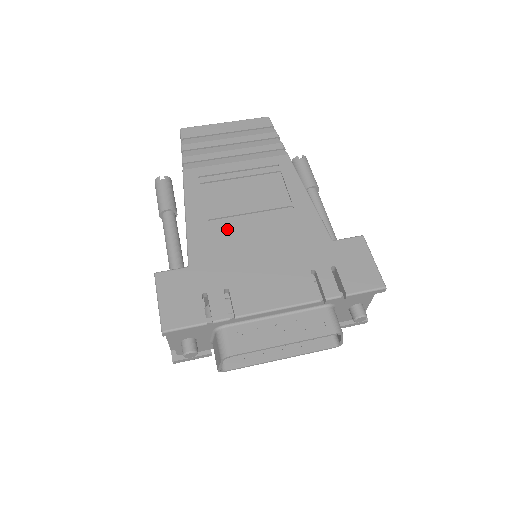
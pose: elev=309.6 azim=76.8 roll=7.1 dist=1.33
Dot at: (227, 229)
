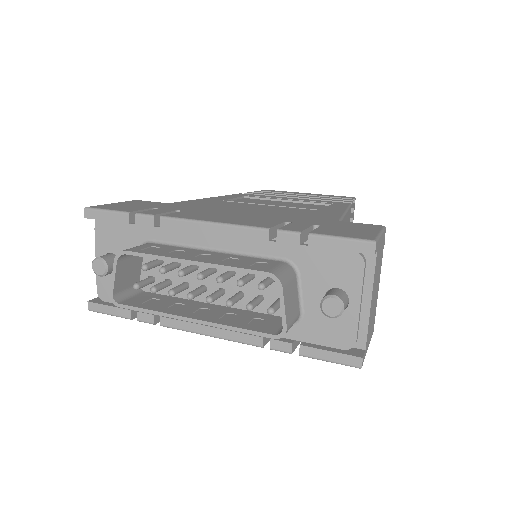
Dot at: (233, 203)
